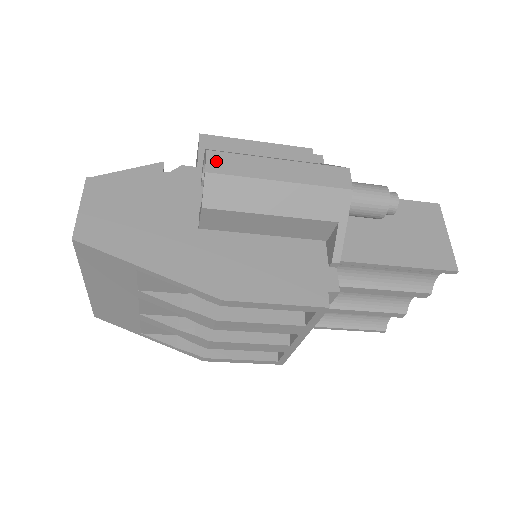
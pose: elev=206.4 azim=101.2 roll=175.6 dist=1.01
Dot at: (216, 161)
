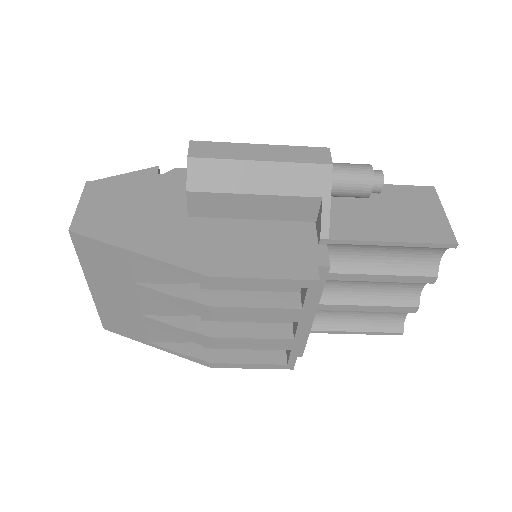
Dot at: (198, 148)
